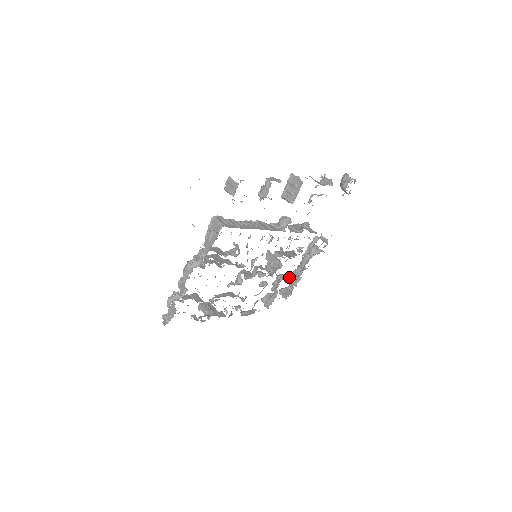
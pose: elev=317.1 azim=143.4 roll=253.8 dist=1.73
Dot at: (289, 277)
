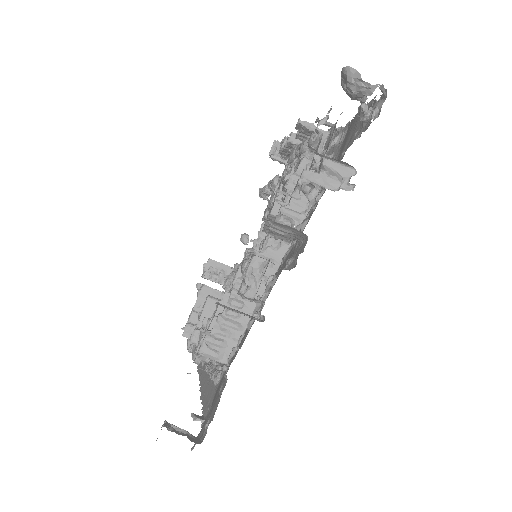
Dot at: (279, 150)
